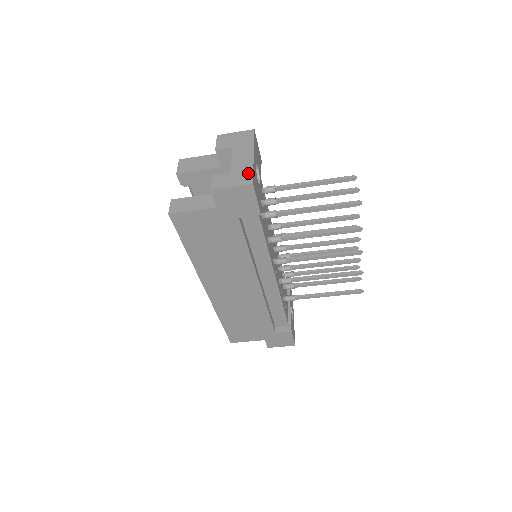
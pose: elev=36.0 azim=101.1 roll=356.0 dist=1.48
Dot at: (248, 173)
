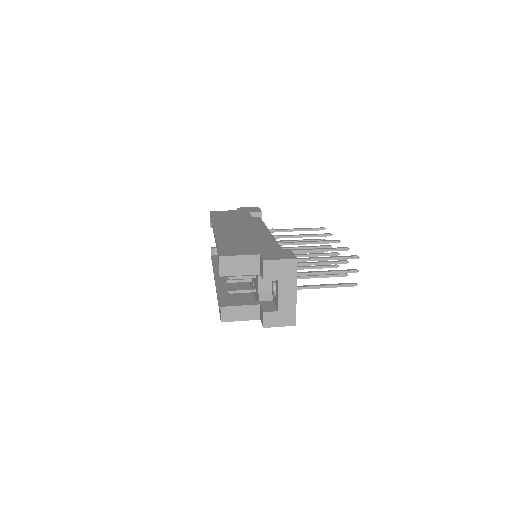
Dot at: (292, 314)
